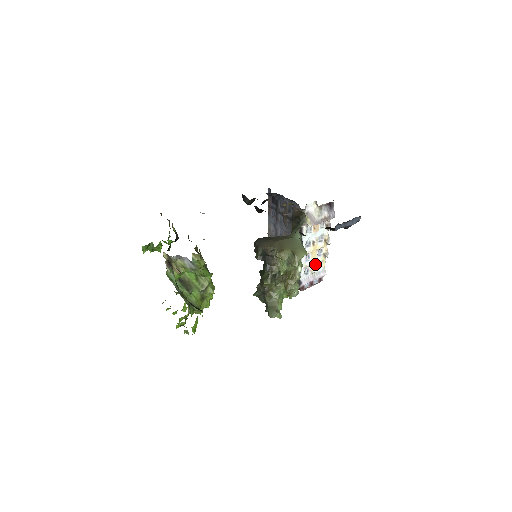
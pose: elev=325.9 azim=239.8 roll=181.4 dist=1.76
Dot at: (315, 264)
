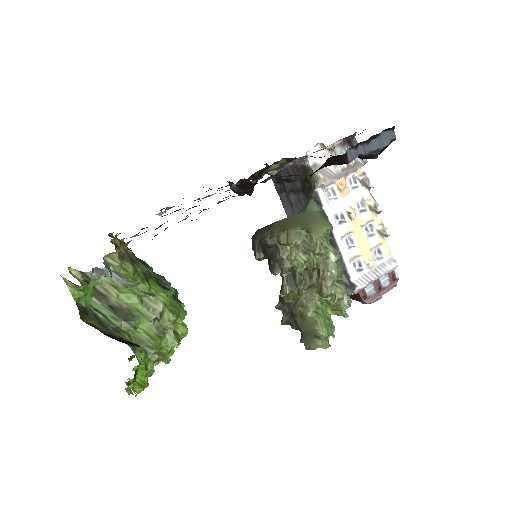
Dot at: (369, 251)
